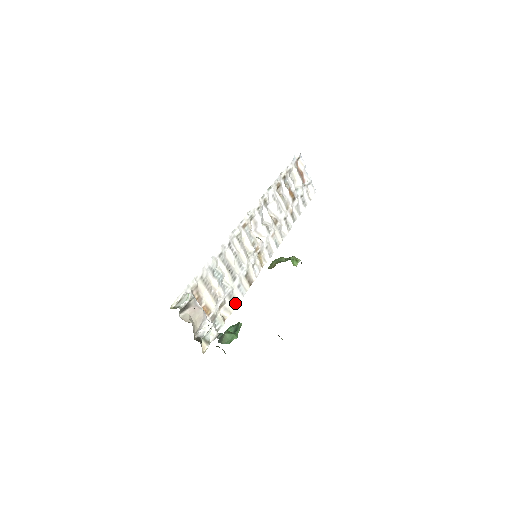
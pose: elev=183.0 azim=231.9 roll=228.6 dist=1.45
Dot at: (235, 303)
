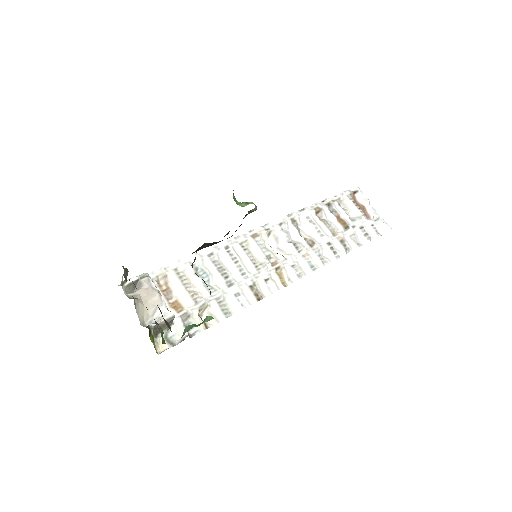
Dot at: (228, 313)
